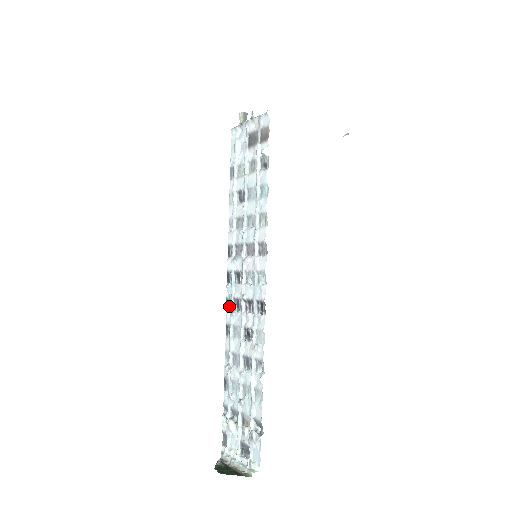
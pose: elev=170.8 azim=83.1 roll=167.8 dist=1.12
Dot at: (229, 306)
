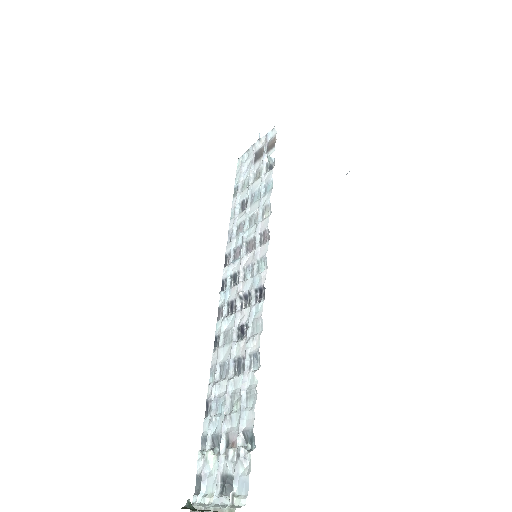
Dot at: (221, 315)
